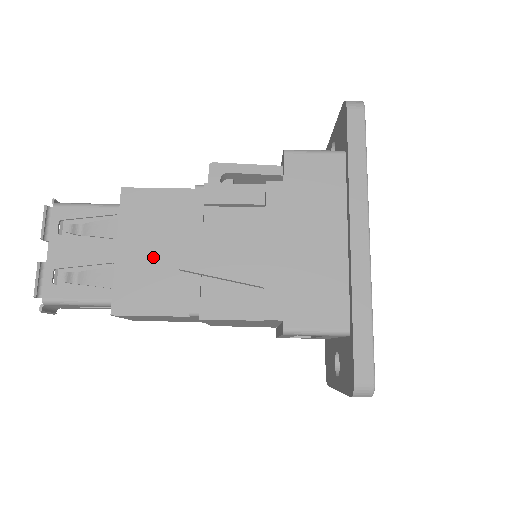
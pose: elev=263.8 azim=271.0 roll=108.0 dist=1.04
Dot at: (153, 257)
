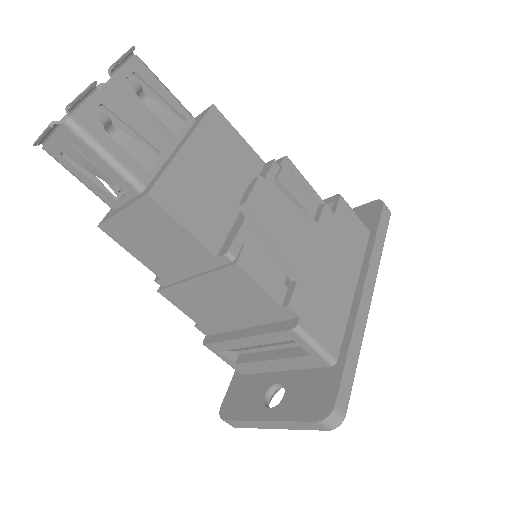
Dot at: (211, 180)
